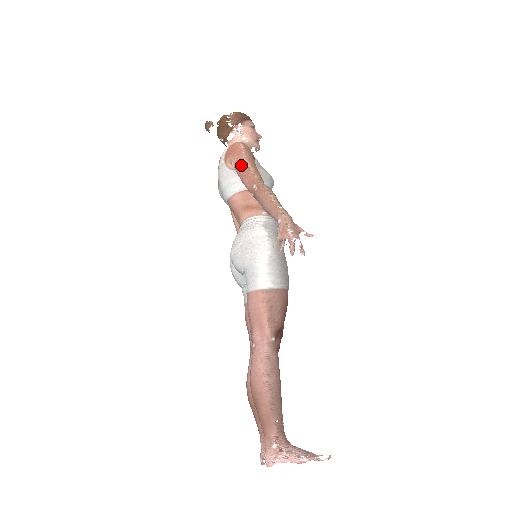
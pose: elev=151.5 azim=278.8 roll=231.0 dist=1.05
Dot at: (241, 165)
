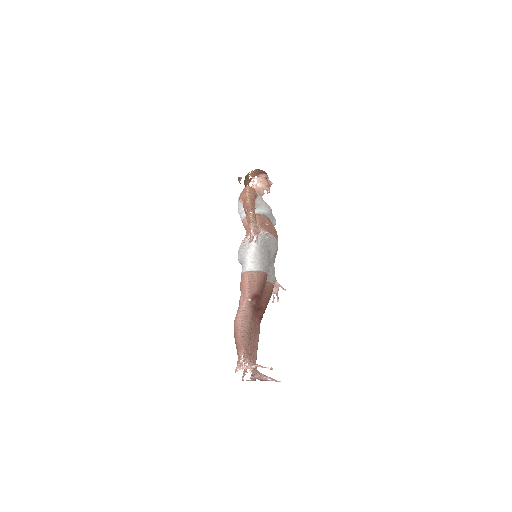
Dot at: (244, 199)
